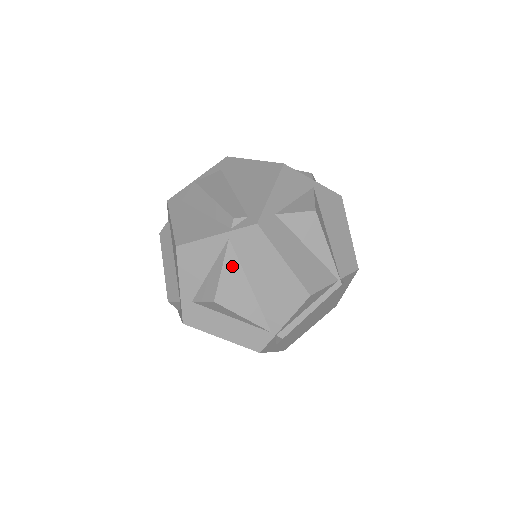
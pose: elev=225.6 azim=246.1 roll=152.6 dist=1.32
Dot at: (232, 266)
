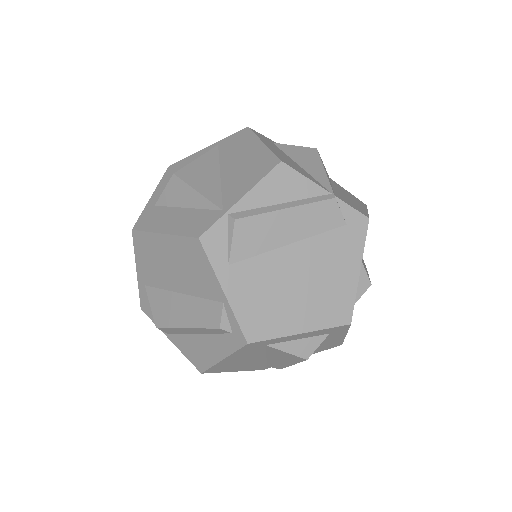
Dot at: (210, 159)
